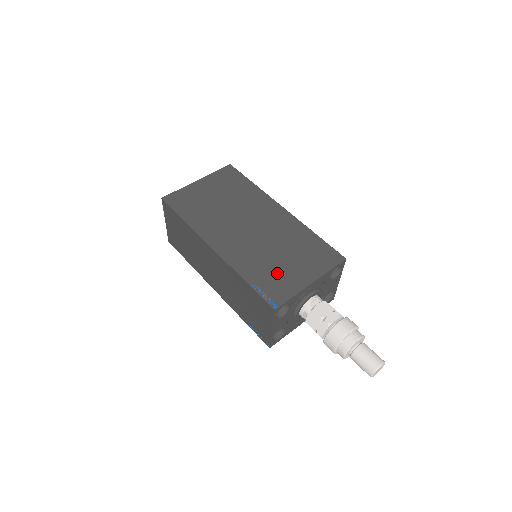
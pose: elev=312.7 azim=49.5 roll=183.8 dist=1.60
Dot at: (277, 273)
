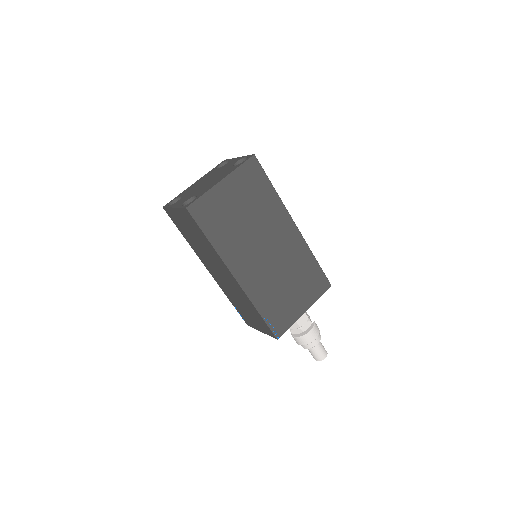
Dot at: (283, 304)
